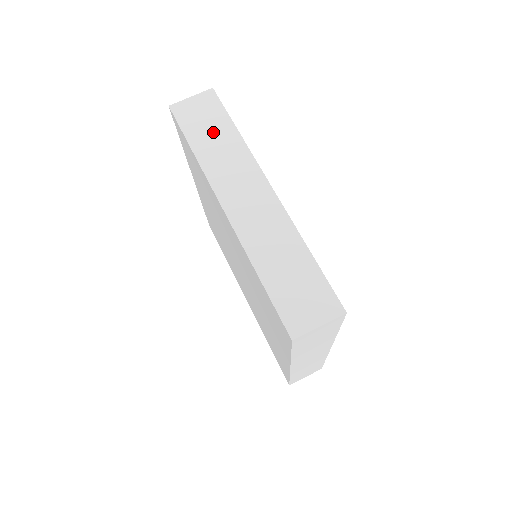
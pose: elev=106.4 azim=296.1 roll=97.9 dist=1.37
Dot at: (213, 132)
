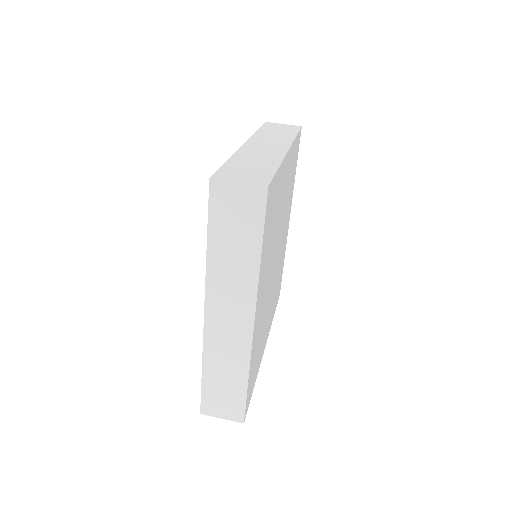
Dot at: (280, 132)
